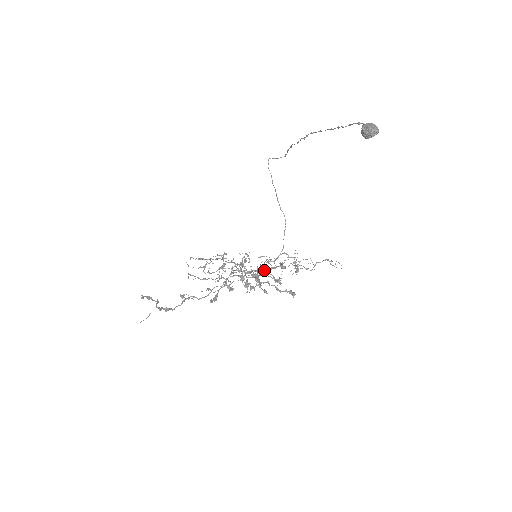
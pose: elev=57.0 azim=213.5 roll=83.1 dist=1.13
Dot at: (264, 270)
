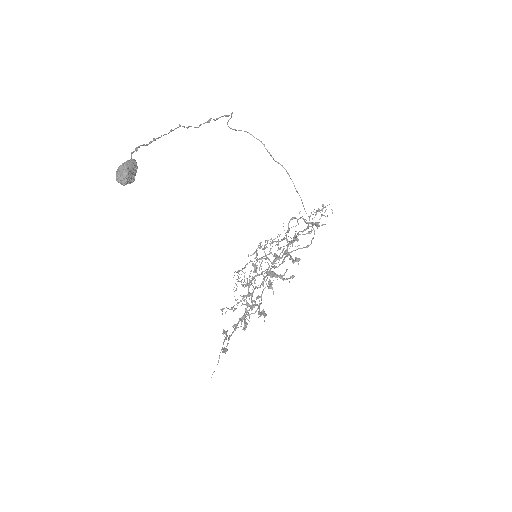
Dot at: (252, 283)
